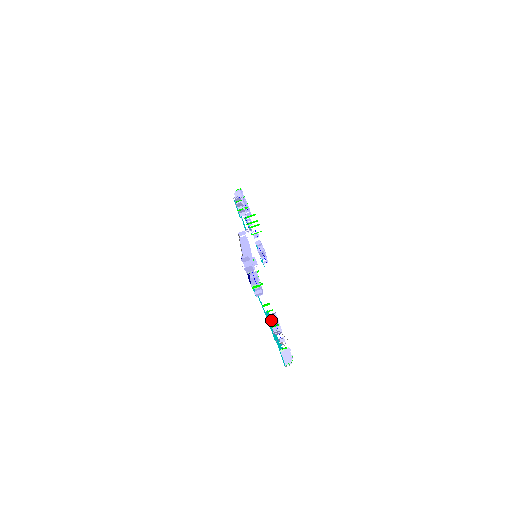
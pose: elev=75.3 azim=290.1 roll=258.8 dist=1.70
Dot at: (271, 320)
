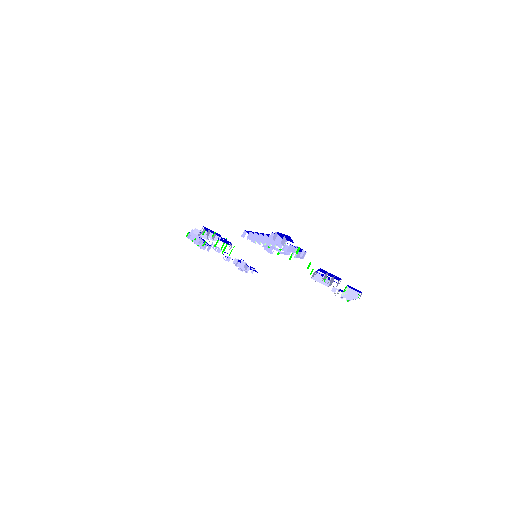
Dot at: (318, 278)
